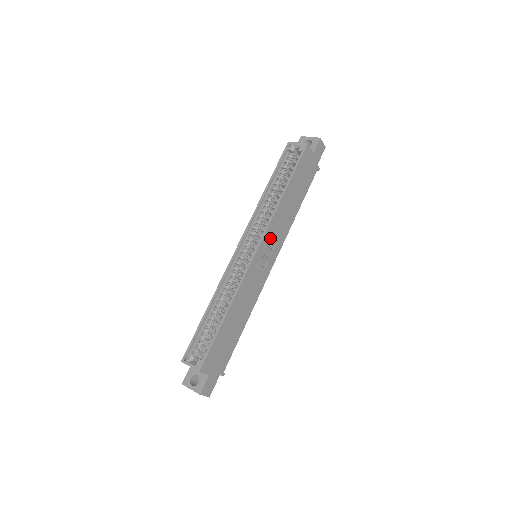
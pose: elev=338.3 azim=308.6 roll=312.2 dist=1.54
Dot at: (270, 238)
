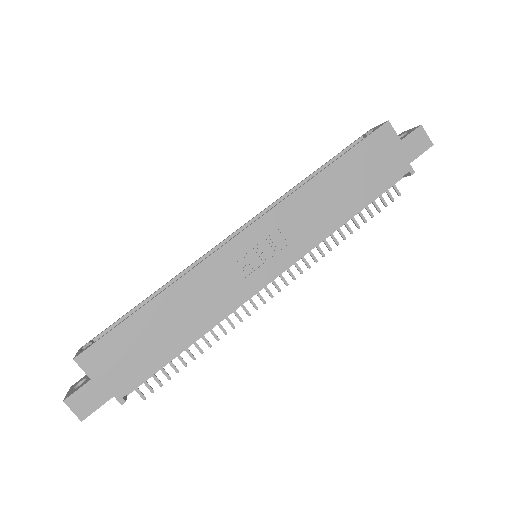
Dot at: (277, 228)
